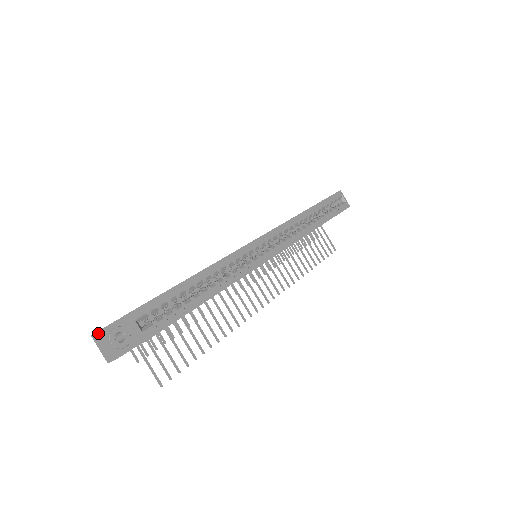
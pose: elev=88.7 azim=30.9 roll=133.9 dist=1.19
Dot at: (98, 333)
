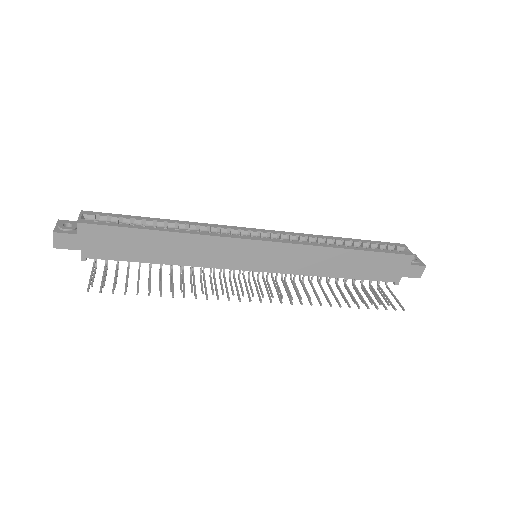
Dot at: occluded
